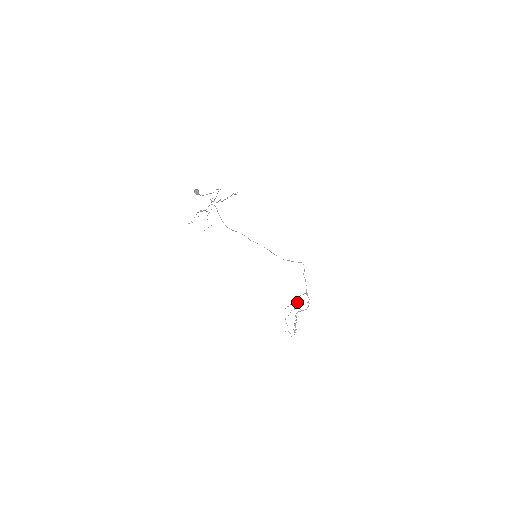
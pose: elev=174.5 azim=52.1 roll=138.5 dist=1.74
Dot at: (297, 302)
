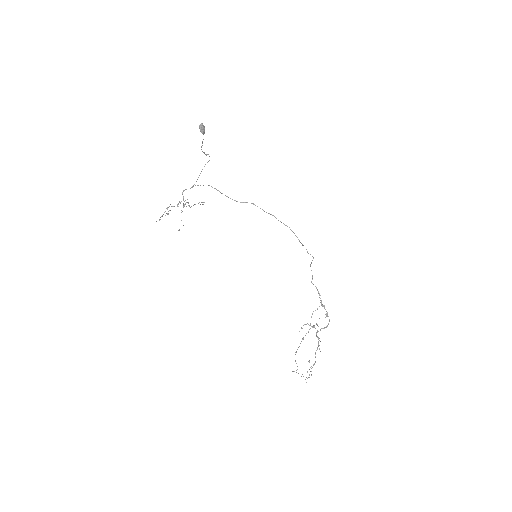
Dot at: (310, 323)
